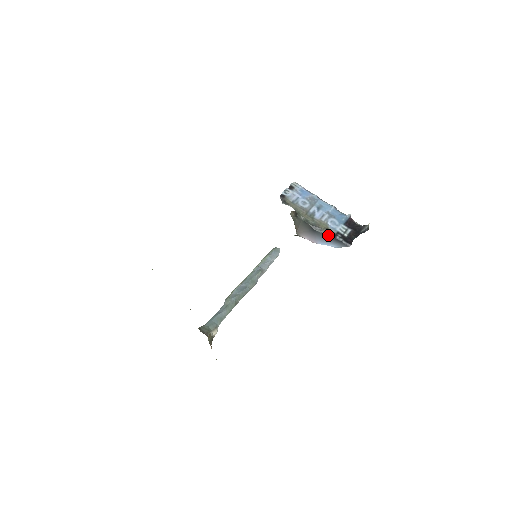
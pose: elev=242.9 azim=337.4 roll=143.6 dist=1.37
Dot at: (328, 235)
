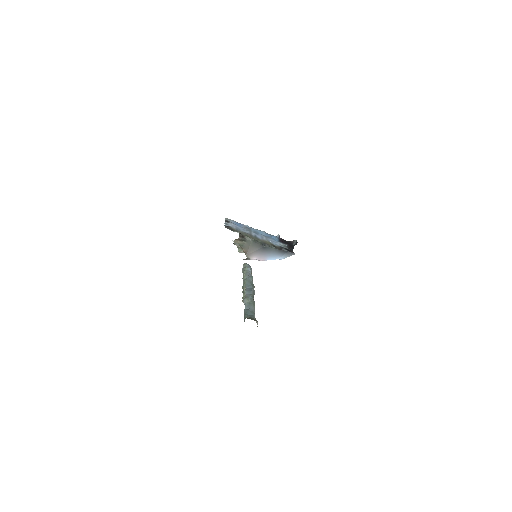
Dot at: (276, 249)
